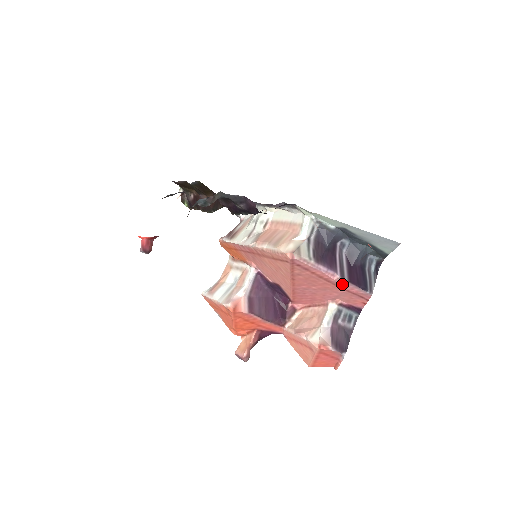
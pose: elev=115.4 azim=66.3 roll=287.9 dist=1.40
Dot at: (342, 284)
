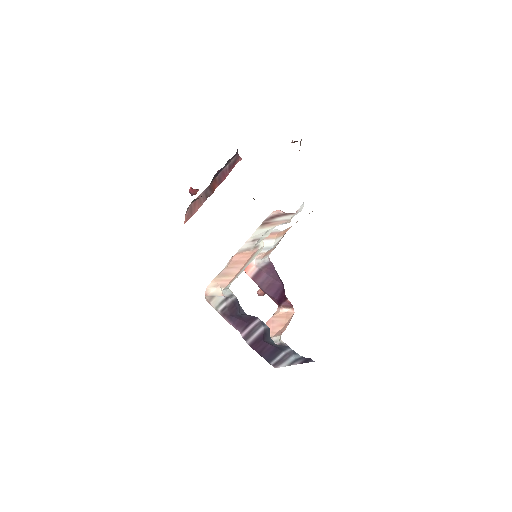
Dot at: occluded
